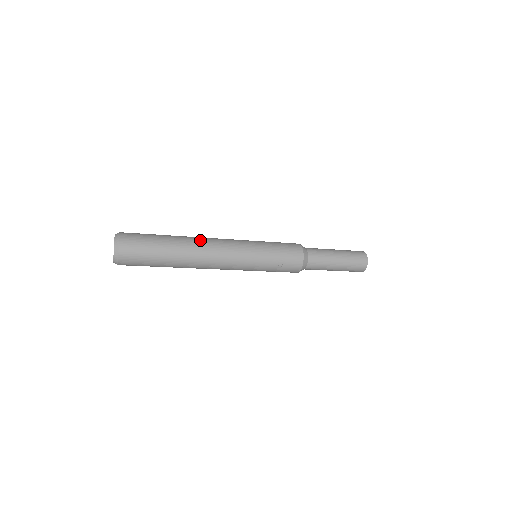
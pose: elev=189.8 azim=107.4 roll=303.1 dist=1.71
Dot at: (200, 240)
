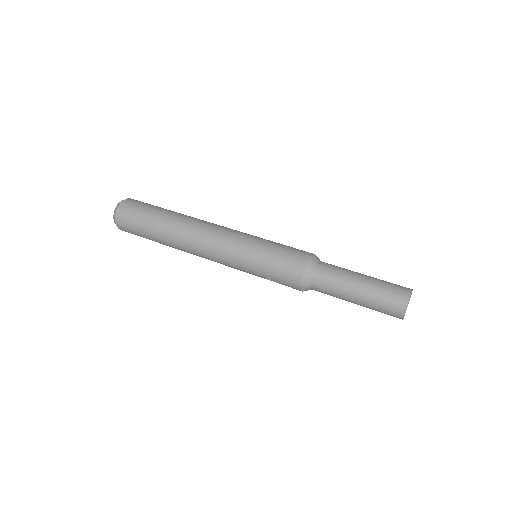
Dot at: (185, 235)
